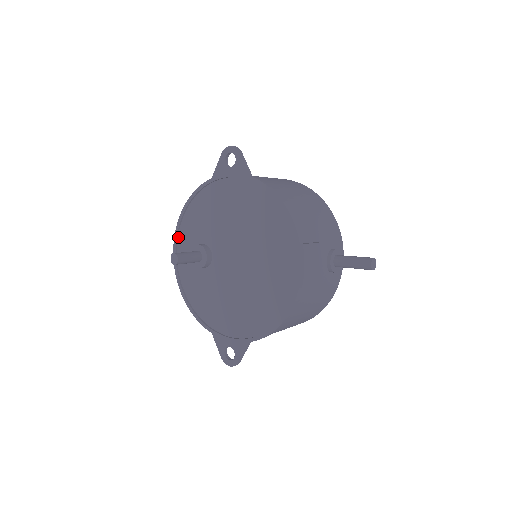
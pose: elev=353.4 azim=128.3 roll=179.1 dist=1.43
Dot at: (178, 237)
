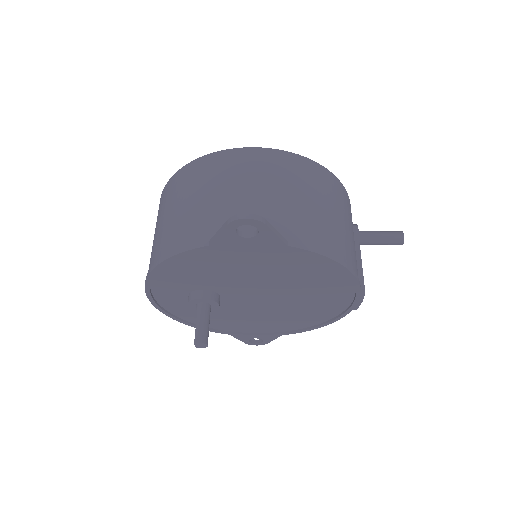
Dot at: (151, 286)
